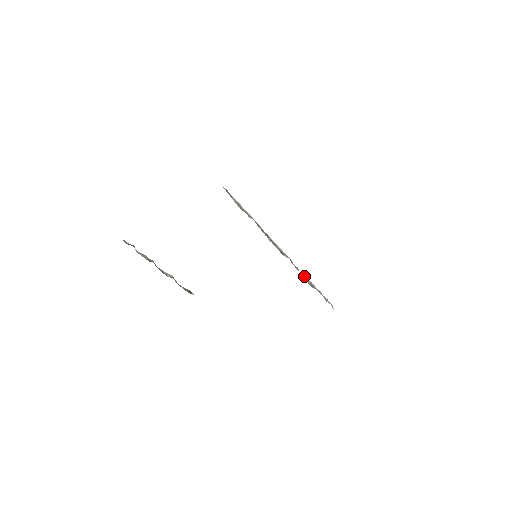
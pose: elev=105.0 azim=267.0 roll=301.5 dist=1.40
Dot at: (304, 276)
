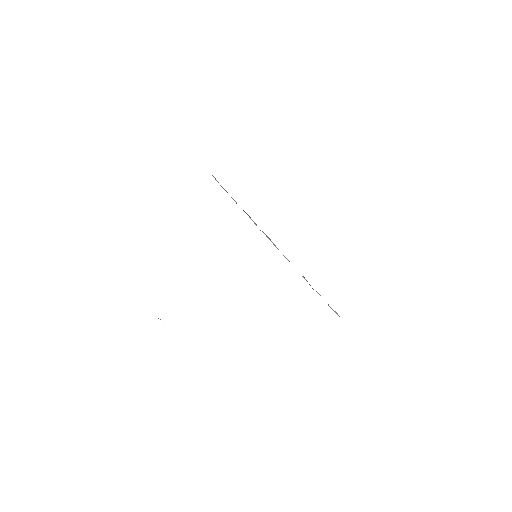
Dot at: occluded
